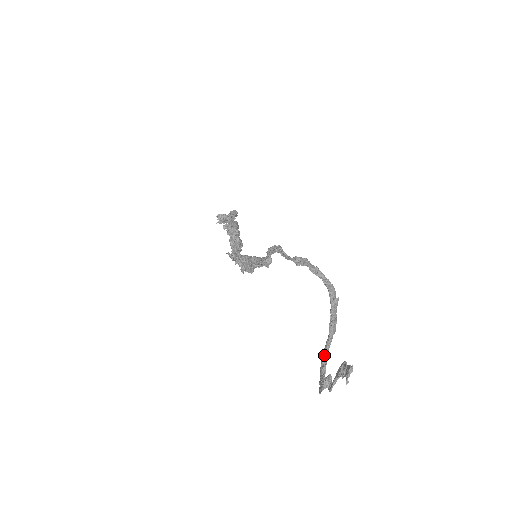
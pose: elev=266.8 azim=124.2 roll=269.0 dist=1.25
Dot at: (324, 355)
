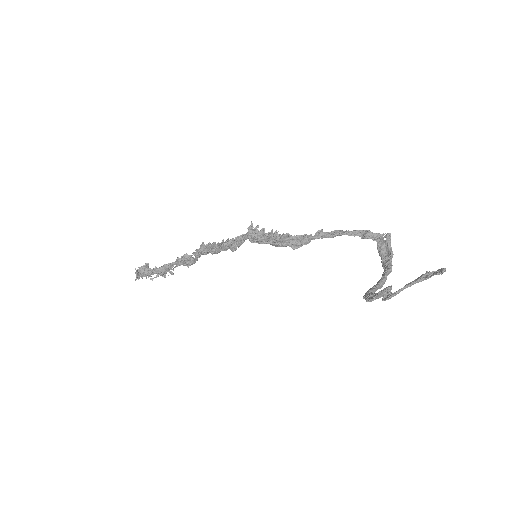
Dot at: (373, 288)
